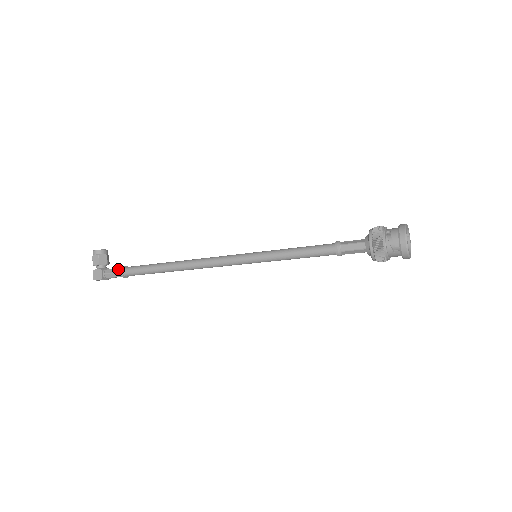
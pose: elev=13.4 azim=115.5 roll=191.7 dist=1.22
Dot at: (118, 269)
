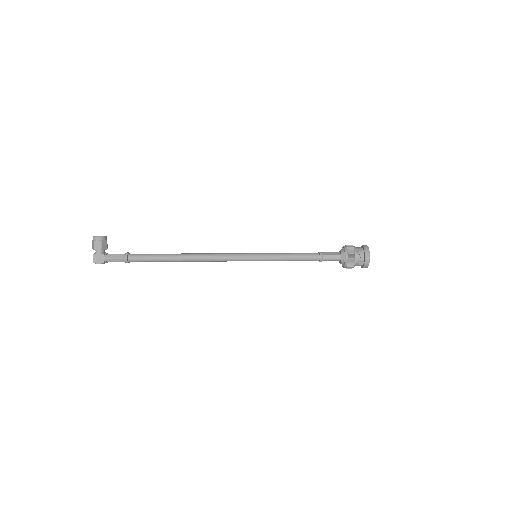
Dot at: (122, 255)
